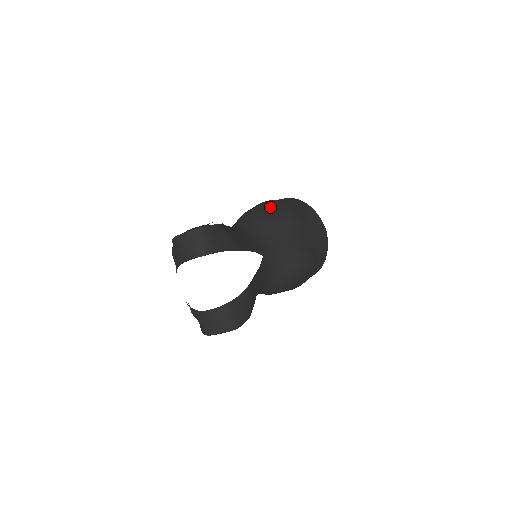
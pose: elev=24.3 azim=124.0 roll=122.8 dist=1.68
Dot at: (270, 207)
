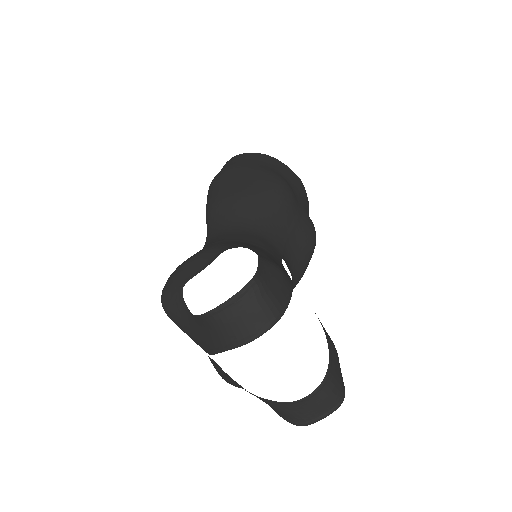
Dot at: (244, 181)
